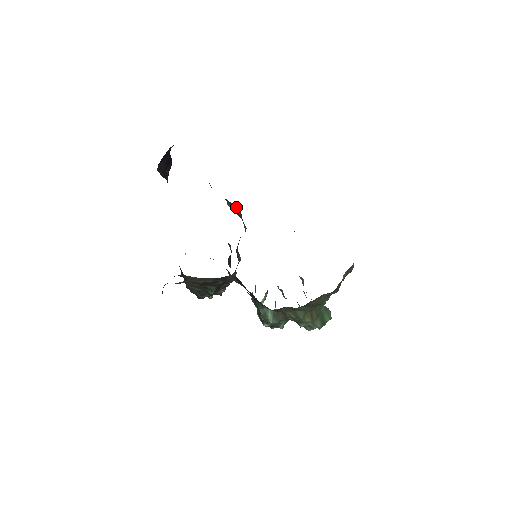
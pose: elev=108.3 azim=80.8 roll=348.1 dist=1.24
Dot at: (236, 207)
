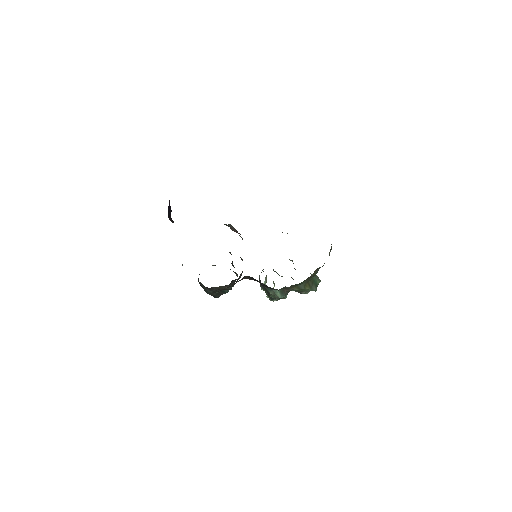
Dot at: (232, 227)
